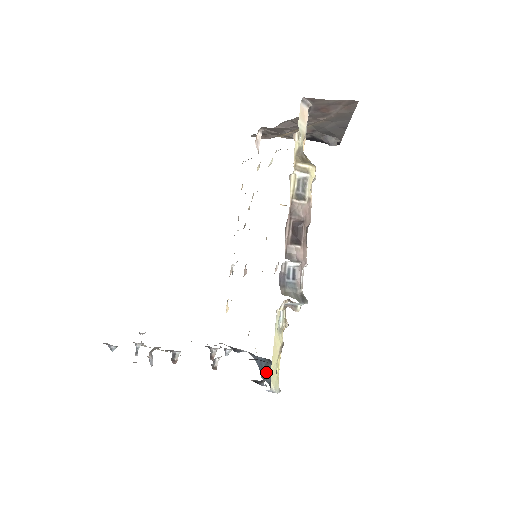
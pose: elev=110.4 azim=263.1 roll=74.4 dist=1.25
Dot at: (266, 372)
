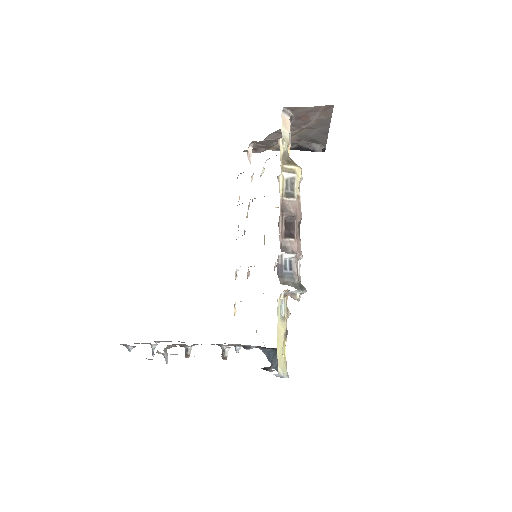
Dot at: (274, 361)
